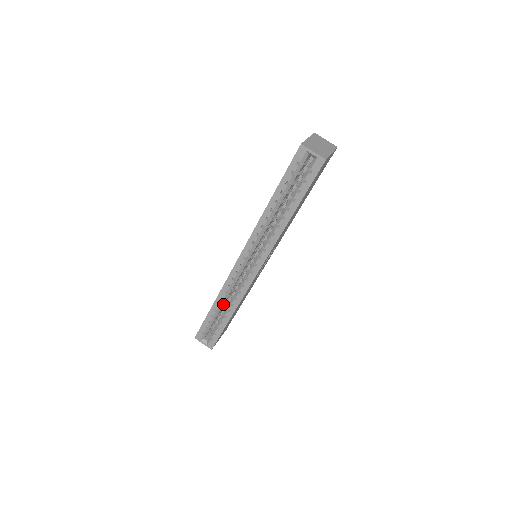
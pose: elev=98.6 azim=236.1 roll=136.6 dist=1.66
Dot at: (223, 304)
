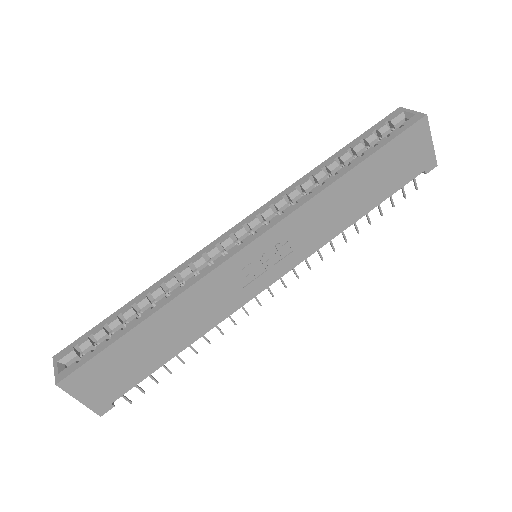
Dot at: (152, 304)
